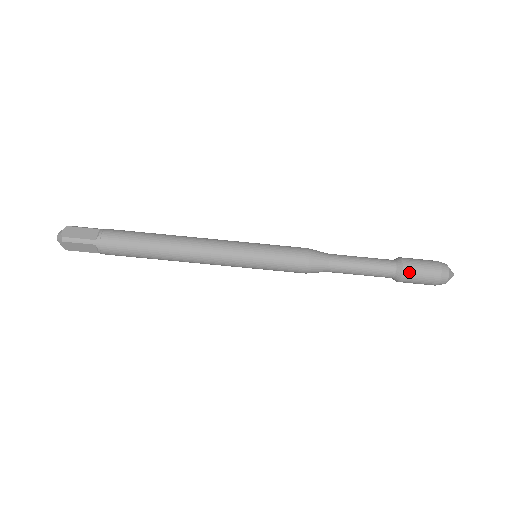
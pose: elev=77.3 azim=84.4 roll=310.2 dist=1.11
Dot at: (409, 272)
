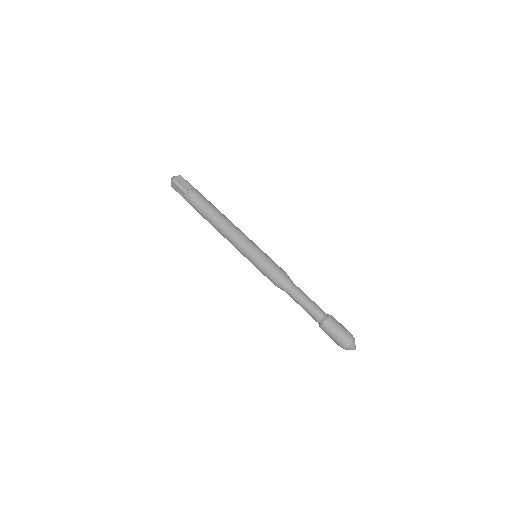
Dot at: (328, 325)
